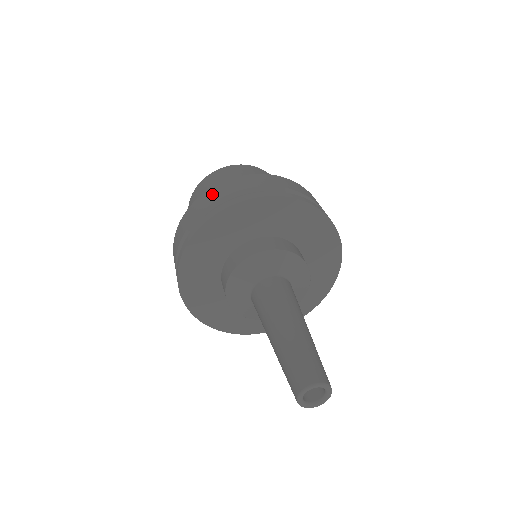
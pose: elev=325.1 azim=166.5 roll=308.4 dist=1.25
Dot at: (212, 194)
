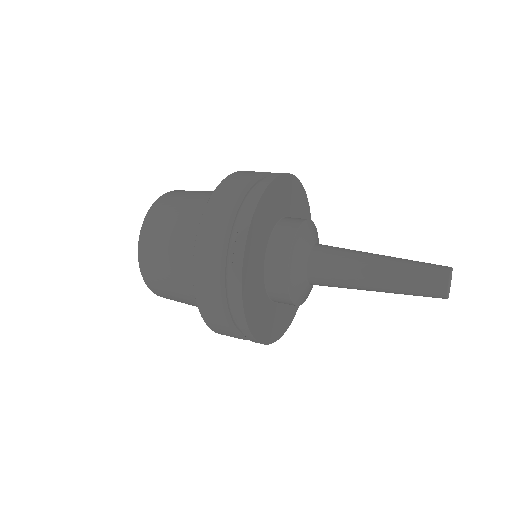
Dot at: (207, 247)
